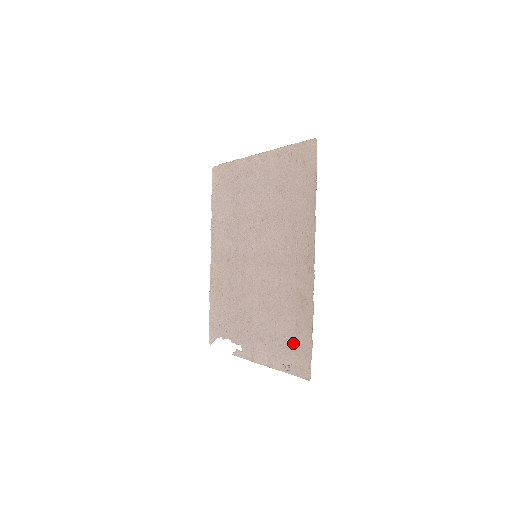
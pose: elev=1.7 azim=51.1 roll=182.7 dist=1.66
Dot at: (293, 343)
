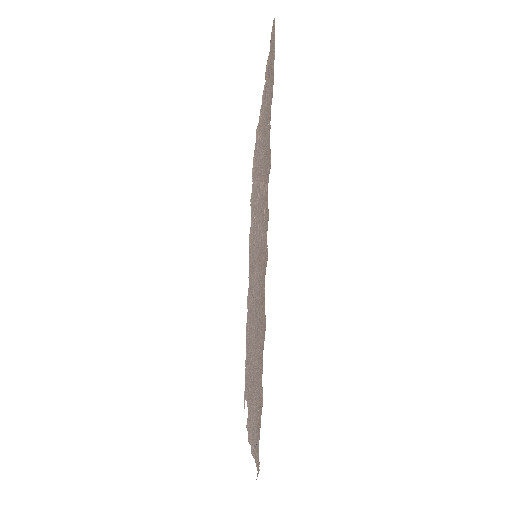
Dot at: (258, 398)
